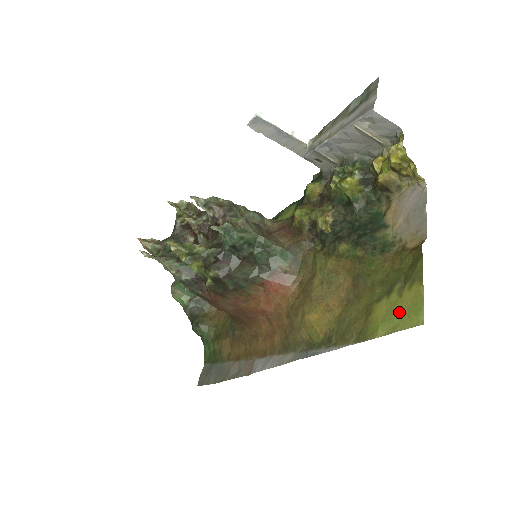
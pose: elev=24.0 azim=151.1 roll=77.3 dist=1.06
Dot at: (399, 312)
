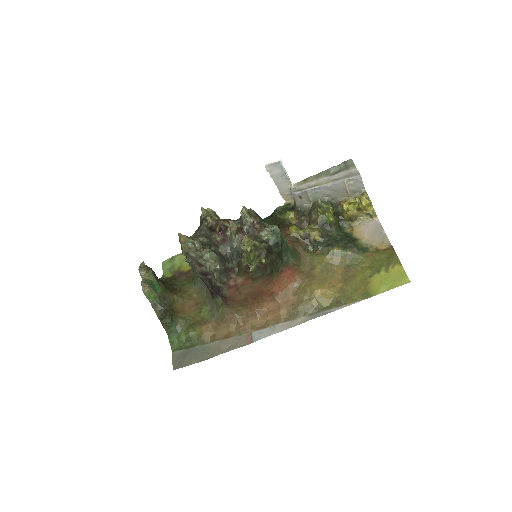
Dot at: (391, 279)
